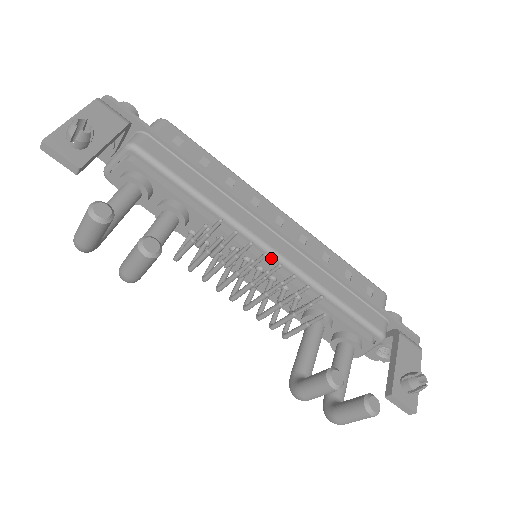
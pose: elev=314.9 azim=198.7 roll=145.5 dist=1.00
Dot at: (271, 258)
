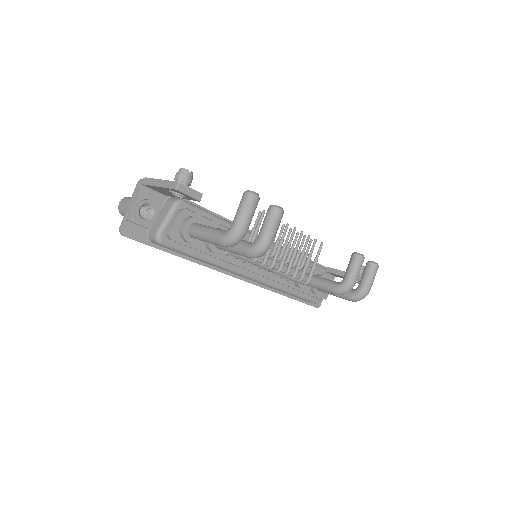
Dot at: occluded
